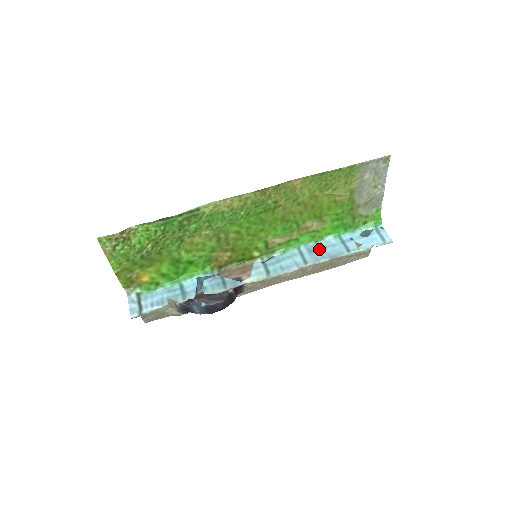
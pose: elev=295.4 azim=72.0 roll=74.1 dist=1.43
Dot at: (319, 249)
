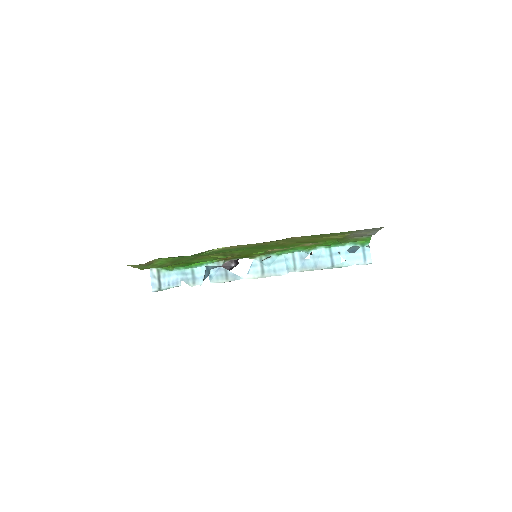
Dot at: occluded
